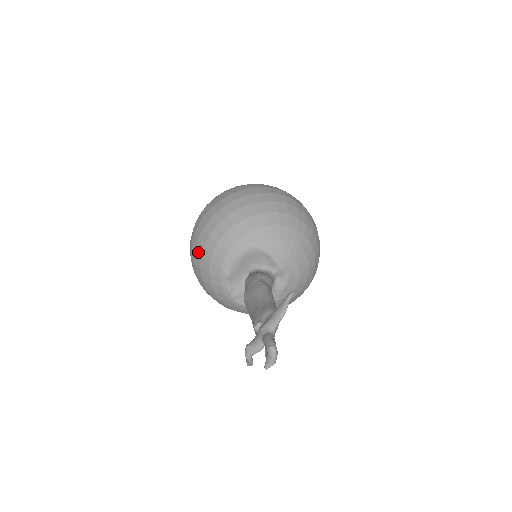
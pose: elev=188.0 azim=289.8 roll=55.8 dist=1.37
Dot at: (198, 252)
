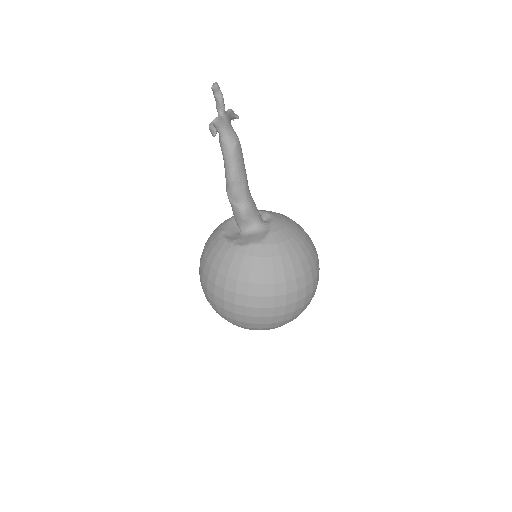
Dot at: (202, 252)
